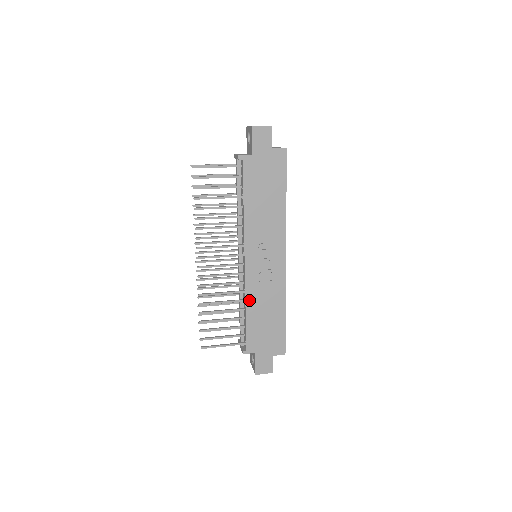
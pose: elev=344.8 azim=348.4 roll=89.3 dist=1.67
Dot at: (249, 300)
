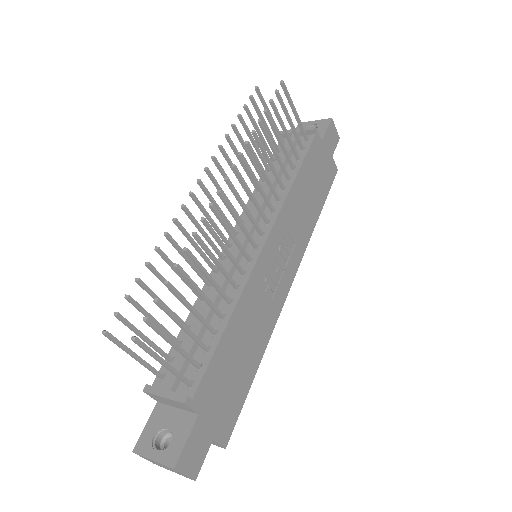
Dot at: (241, 305)
